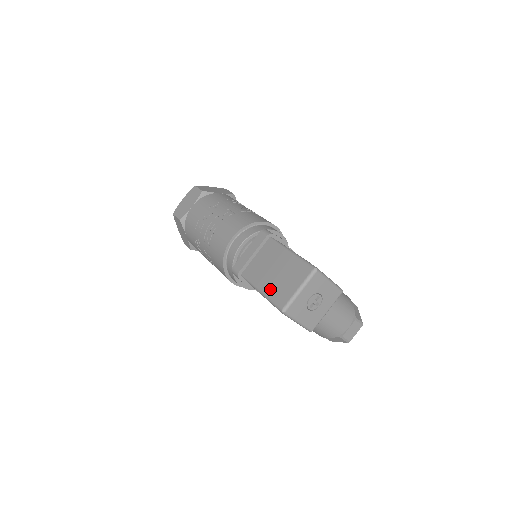
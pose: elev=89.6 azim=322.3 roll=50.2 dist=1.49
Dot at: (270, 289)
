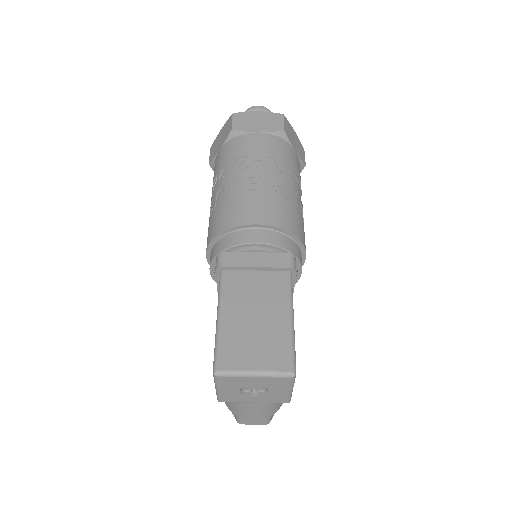
Dot at: (230, 330)
